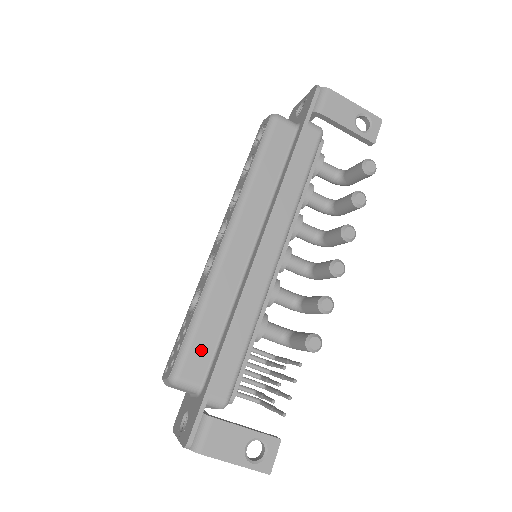
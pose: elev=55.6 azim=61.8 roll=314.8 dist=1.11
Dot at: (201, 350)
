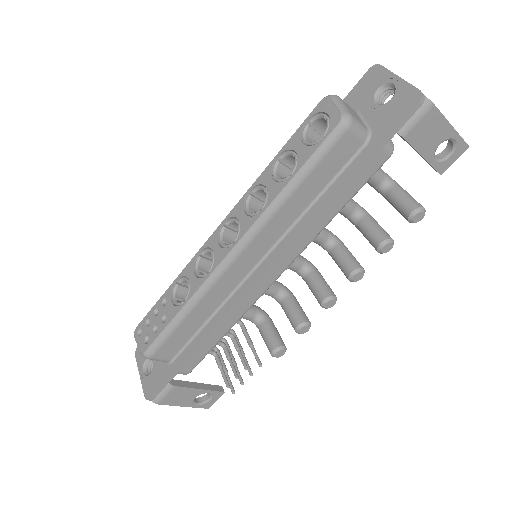
Dot at: (177, 340)
